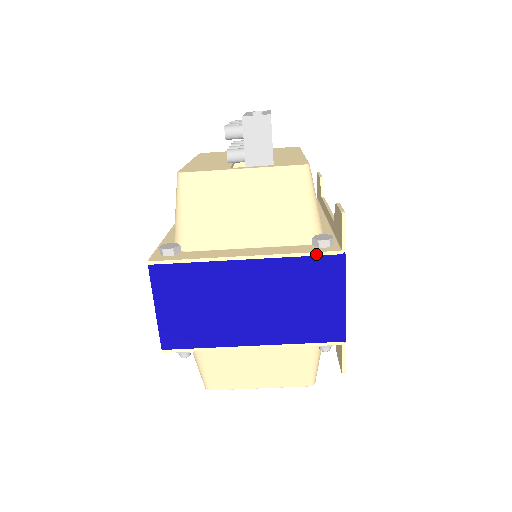
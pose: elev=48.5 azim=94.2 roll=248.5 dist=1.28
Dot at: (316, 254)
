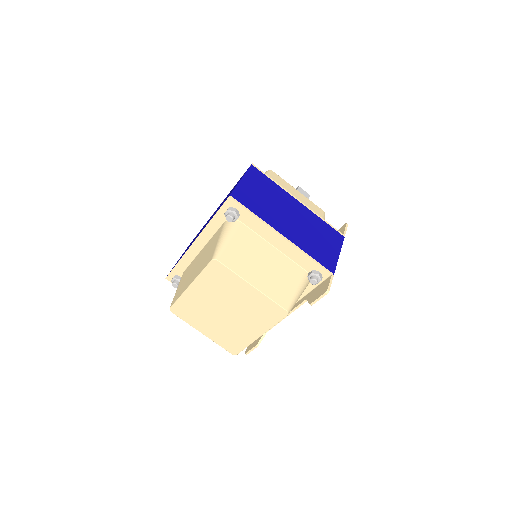
Dot at: (332, 226)
